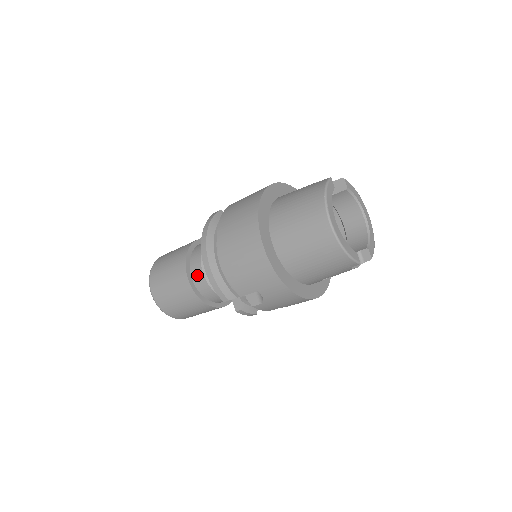
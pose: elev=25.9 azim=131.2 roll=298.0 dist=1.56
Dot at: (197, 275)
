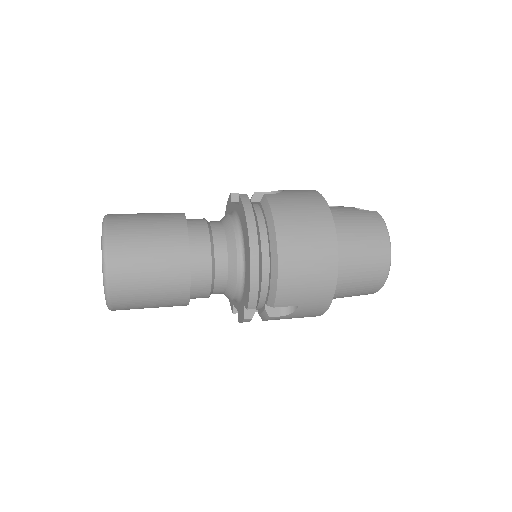
Dot at: (201, 266)
